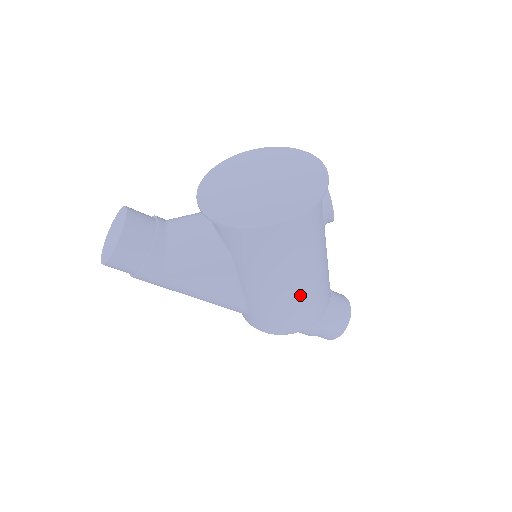
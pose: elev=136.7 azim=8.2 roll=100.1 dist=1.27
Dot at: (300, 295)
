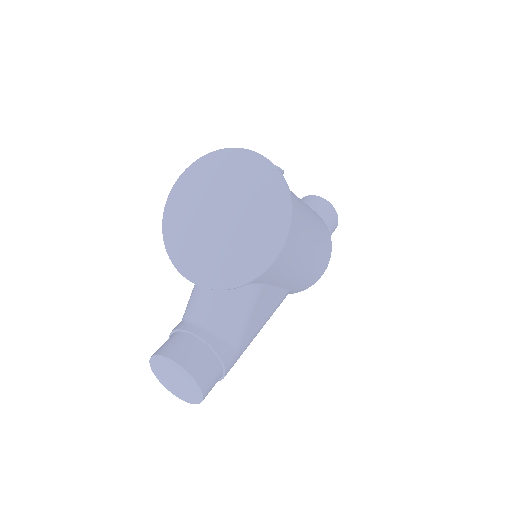
Dot at: (318, 242)
